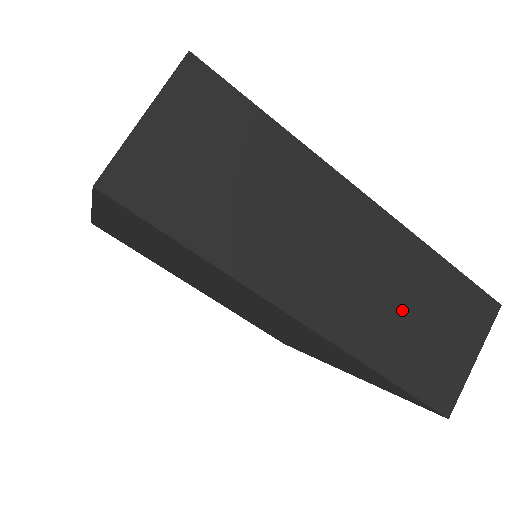
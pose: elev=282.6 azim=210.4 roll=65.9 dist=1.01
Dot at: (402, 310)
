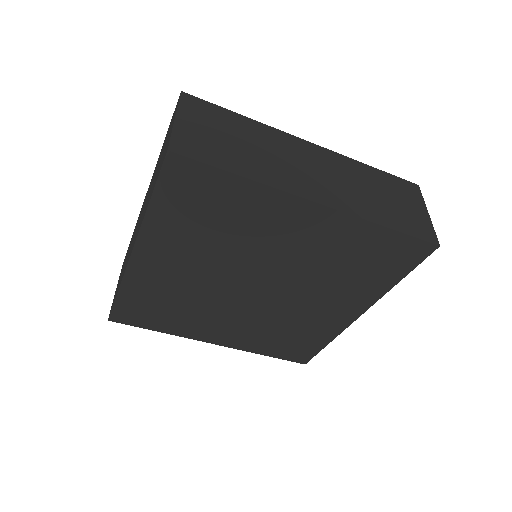
Dot at: (369, 193)
